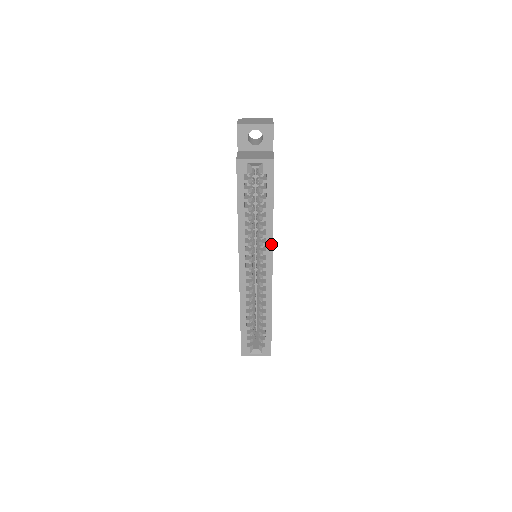
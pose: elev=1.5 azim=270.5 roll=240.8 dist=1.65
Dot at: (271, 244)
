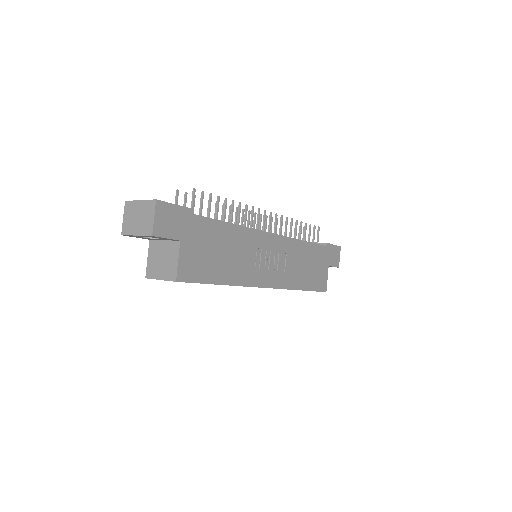
Dot at: (247, 286)
